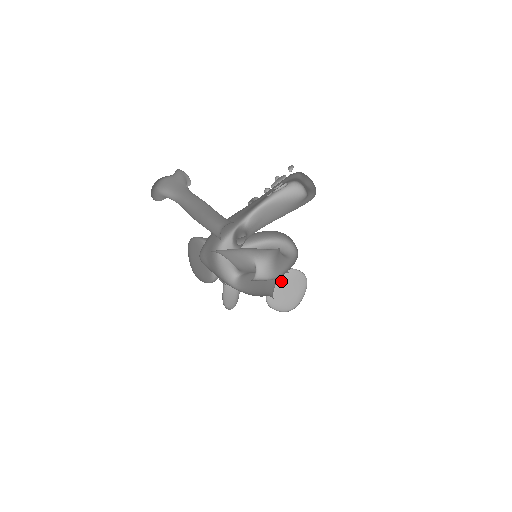
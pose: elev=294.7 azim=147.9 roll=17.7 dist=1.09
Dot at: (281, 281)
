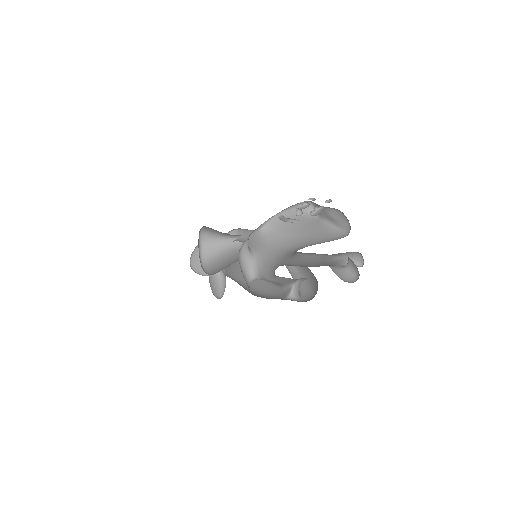
Dot at: occluded
